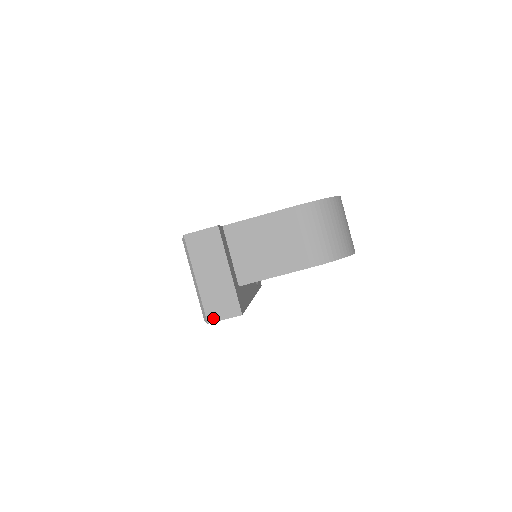
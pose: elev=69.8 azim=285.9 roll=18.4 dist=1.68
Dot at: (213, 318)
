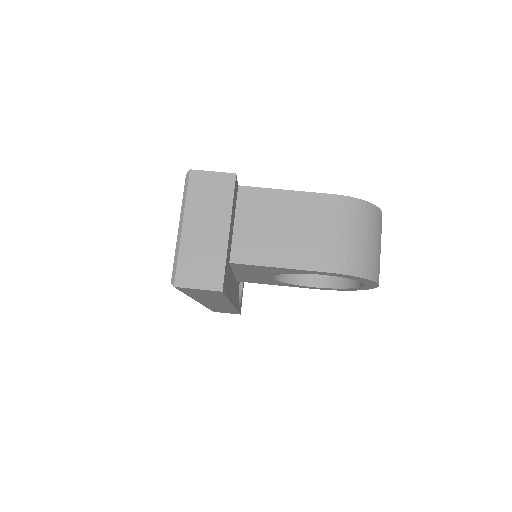
Dot at: (184, 282)
